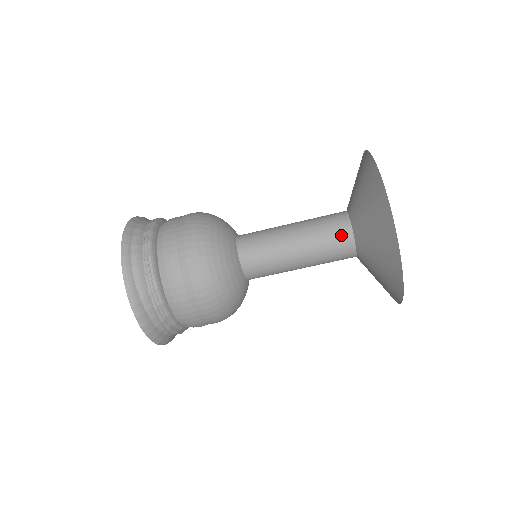
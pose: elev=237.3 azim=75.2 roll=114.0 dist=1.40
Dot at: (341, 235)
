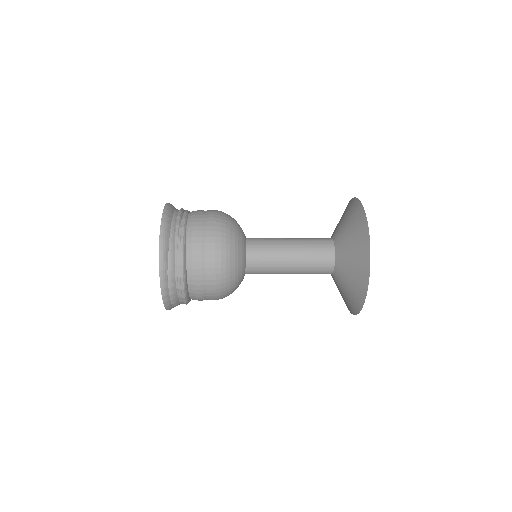
Dot at: occluded
